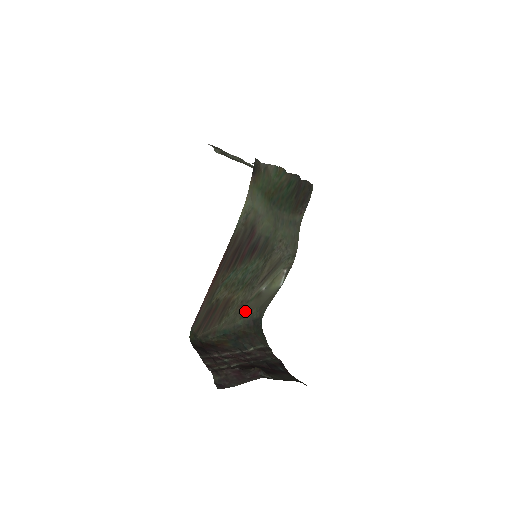
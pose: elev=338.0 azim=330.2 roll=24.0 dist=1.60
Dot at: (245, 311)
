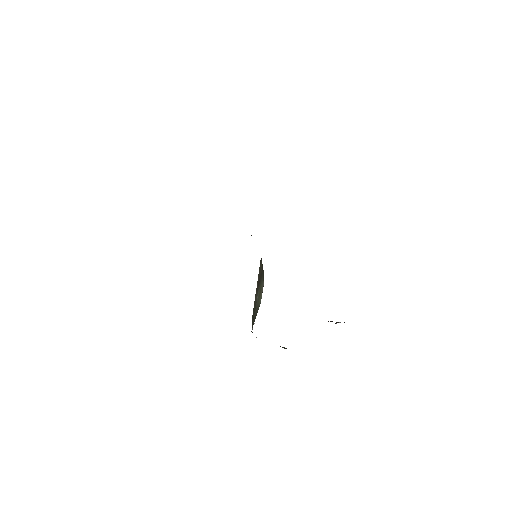
Dot at: occluded
